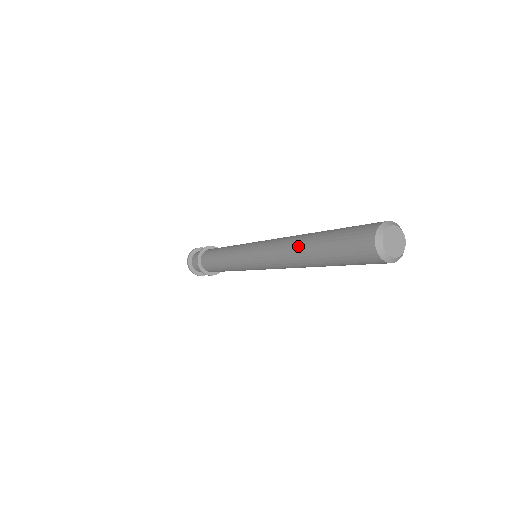
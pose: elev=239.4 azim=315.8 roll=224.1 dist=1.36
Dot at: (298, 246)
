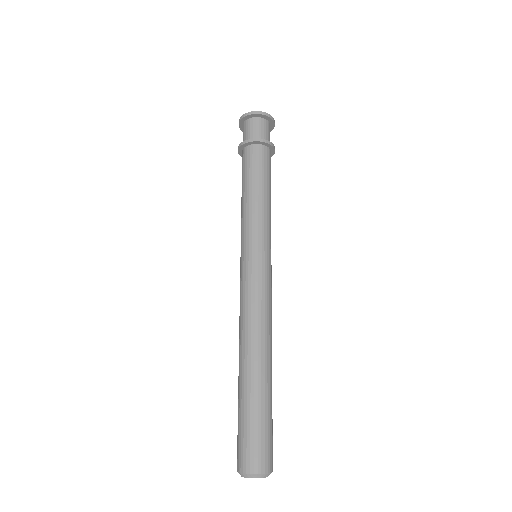
Dot at: occluded
